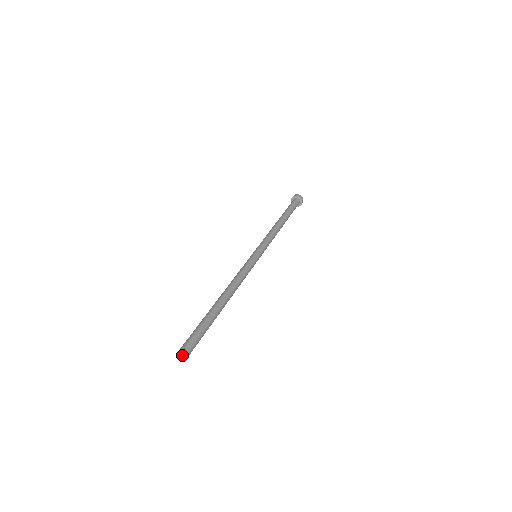
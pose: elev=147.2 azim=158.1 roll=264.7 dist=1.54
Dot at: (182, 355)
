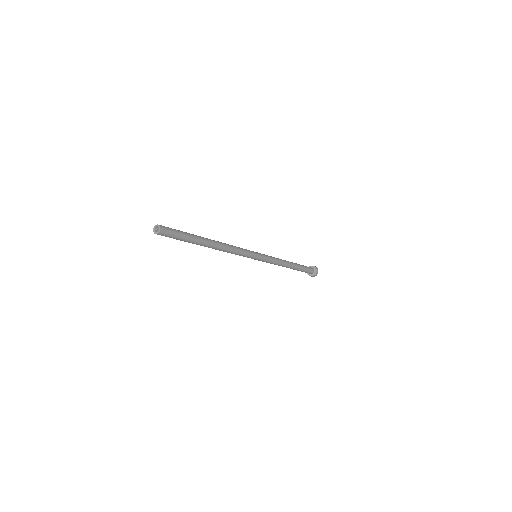
Dot at: (158, 233)
